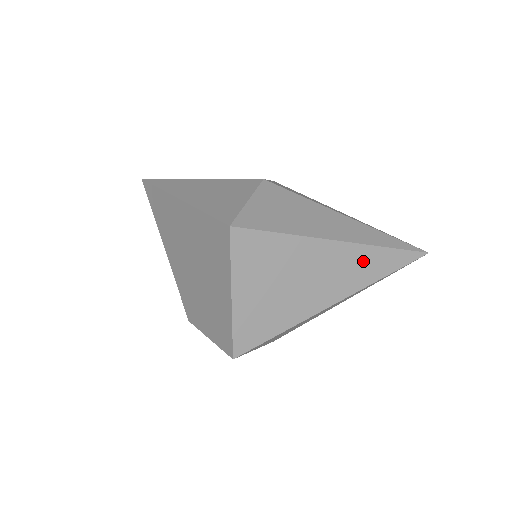
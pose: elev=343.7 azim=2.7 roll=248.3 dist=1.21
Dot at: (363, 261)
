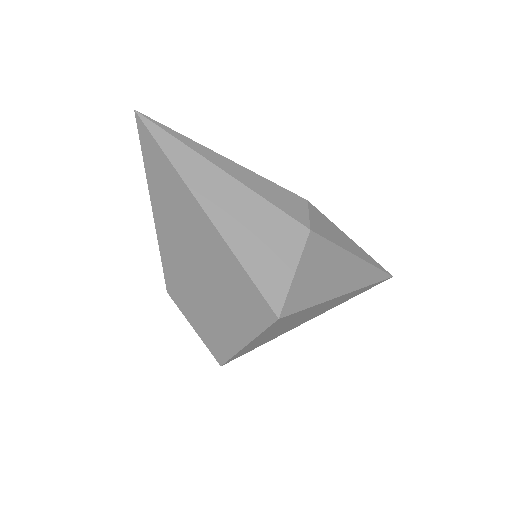
Dot at: (350, 296)
